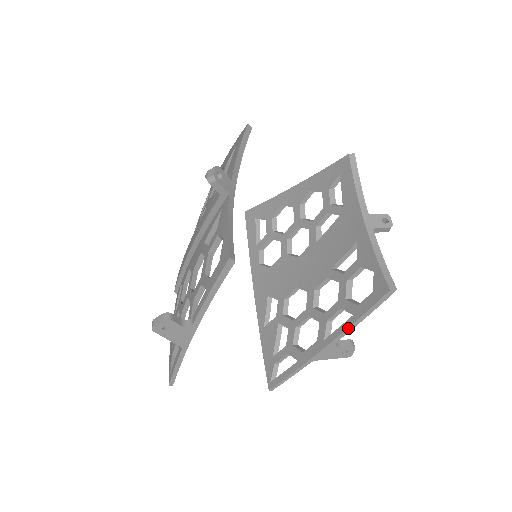
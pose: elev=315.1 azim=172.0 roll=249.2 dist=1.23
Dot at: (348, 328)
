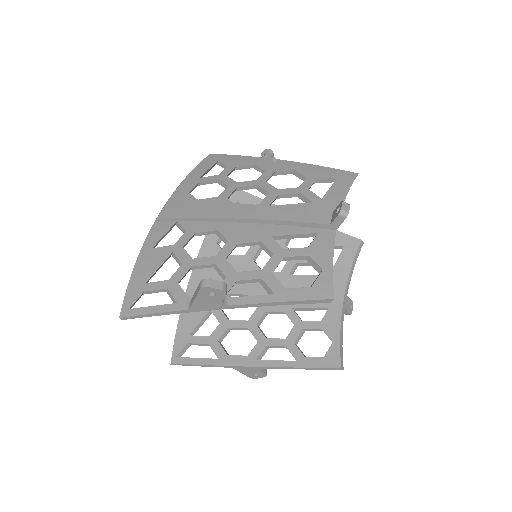
Dot at: (286, 367)
